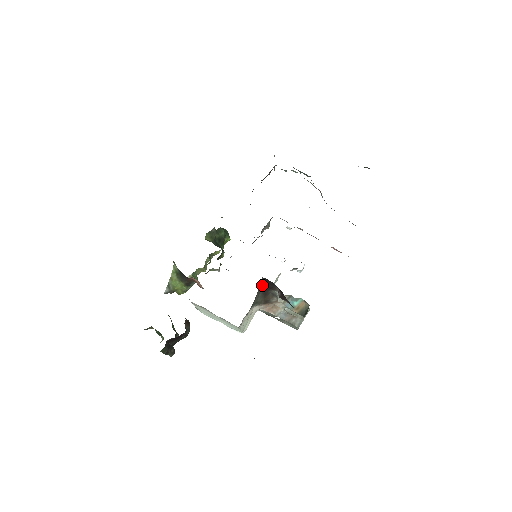
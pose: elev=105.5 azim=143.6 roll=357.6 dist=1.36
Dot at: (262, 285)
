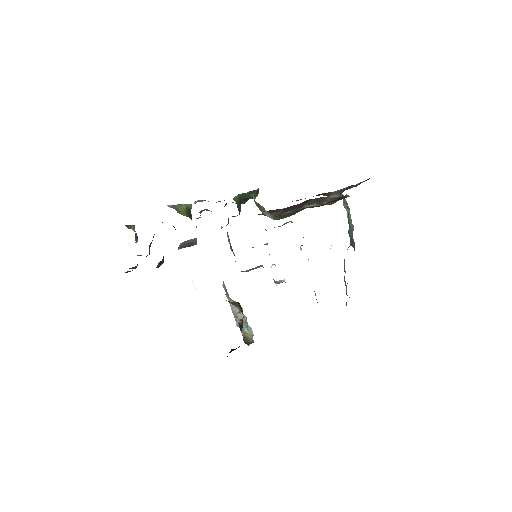
Dot at: (236, 302)
